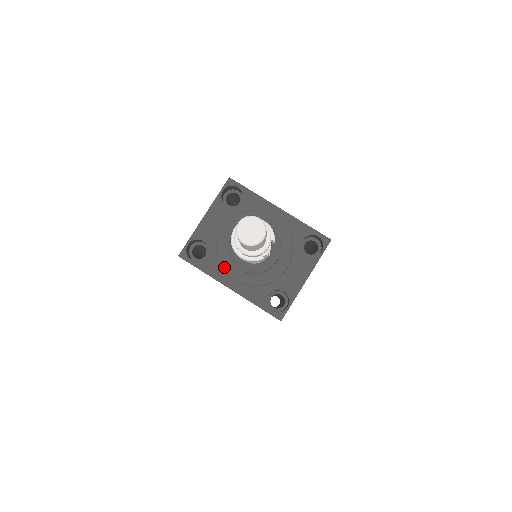
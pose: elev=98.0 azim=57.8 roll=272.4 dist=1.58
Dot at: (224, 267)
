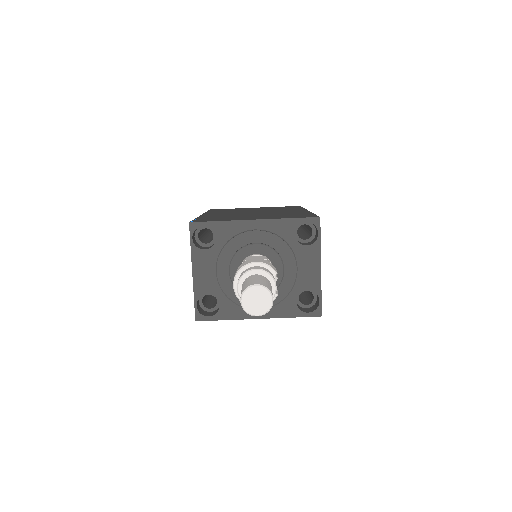
Dot at: occluded
